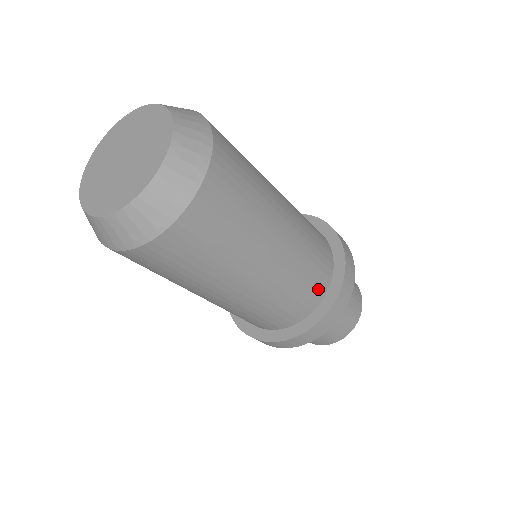
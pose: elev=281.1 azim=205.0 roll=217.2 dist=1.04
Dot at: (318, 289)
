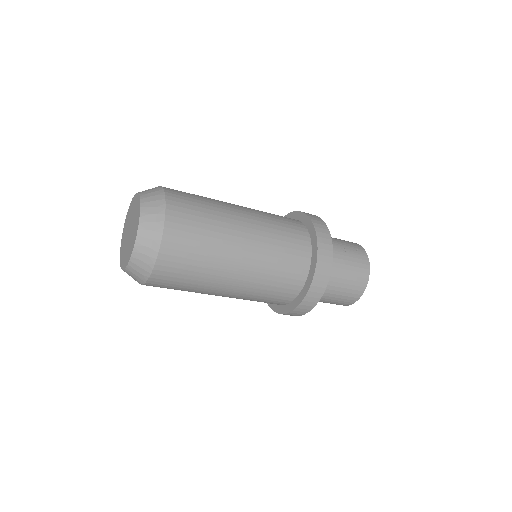
Dot at: (284, 297)
